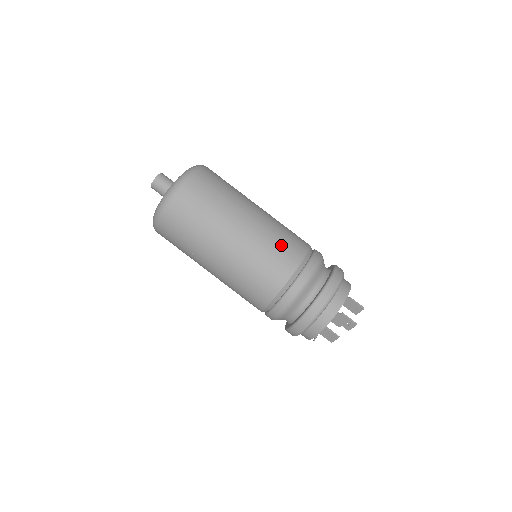
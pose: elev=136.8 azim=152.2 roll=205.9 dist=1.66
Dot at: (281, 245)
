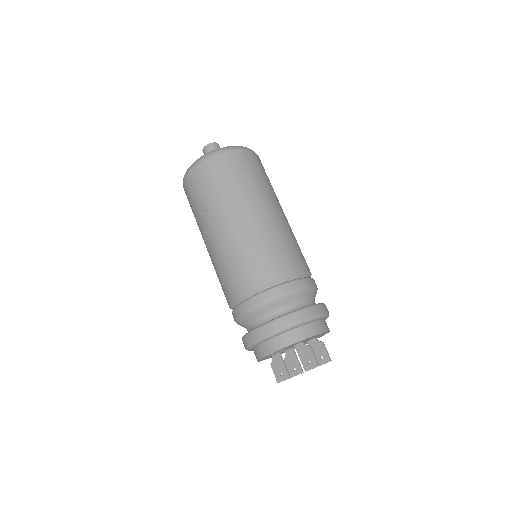
Dot at: (290, 247)
